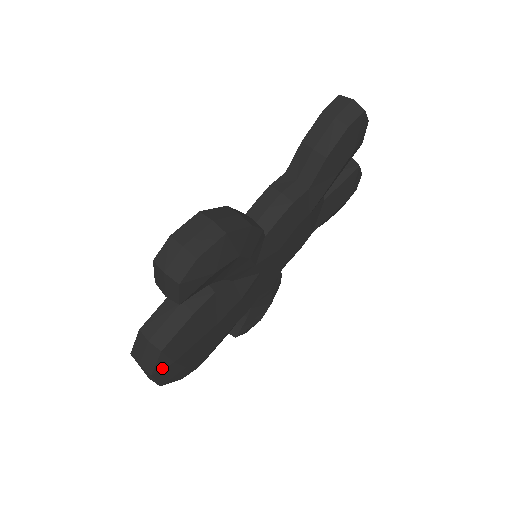
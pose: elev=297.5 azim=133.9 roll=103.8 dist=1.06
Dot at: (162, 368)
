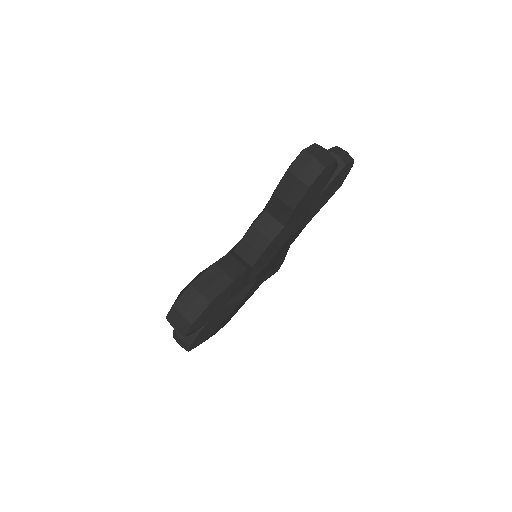
Dot at: (194, 347)
